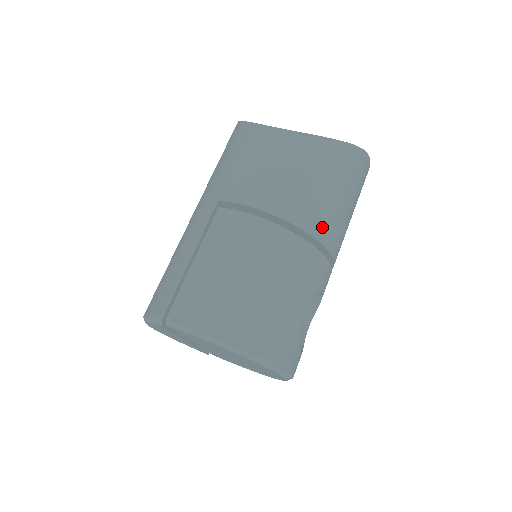
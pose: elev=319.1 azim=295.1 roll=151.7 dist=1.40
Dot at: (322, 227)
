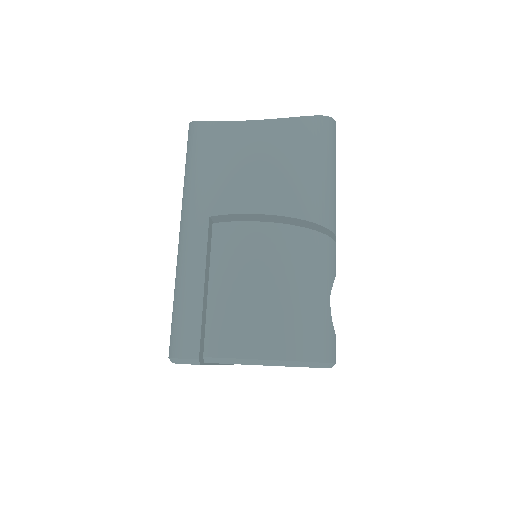
Dot at: (321, 210)
